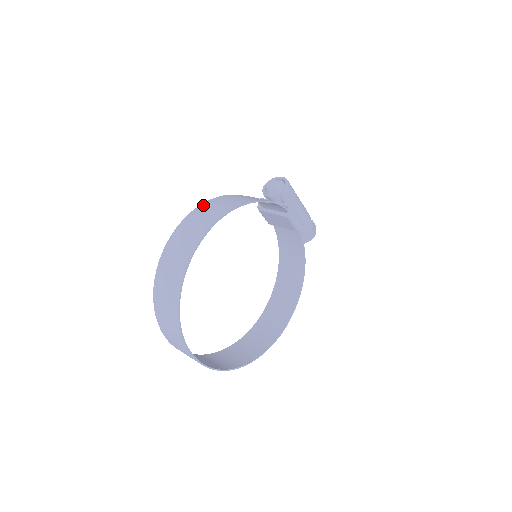
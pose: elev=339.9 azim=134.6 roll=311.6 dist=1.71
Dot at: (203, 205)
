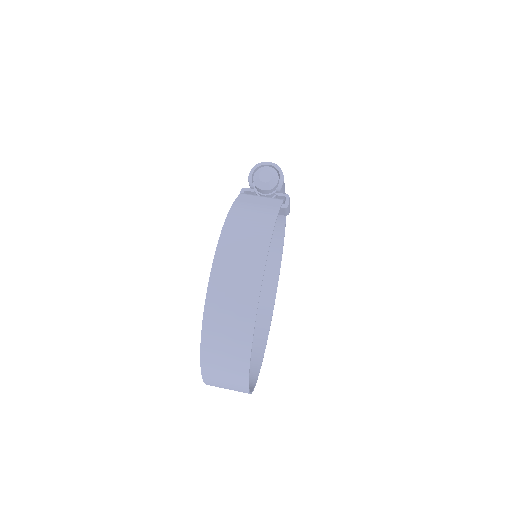
Dot at: (225, 234)
